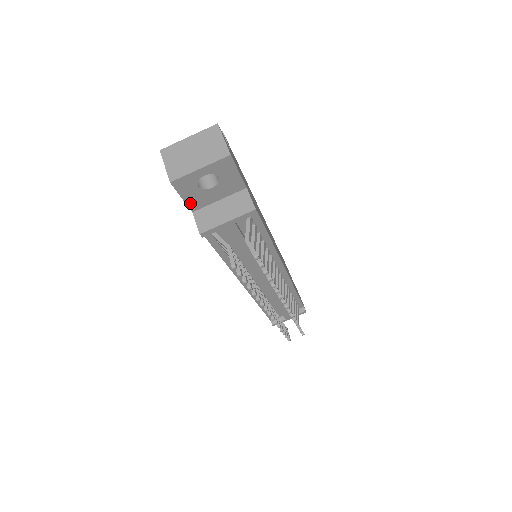
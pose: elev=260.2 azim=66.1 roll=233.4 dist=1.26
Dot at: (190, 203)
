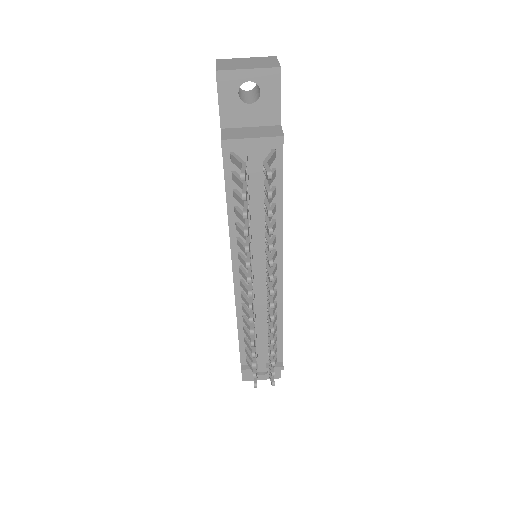
Dot at: (223, 114)
